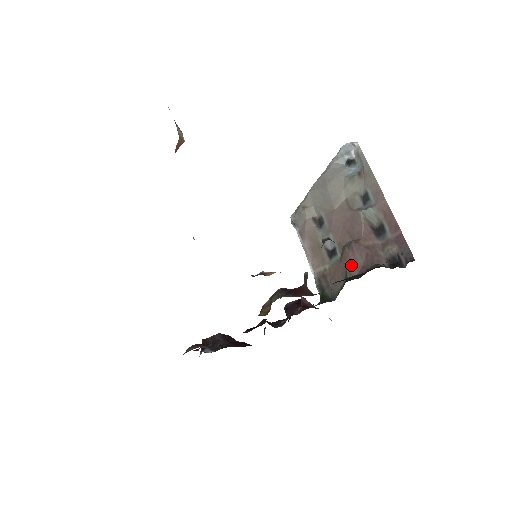
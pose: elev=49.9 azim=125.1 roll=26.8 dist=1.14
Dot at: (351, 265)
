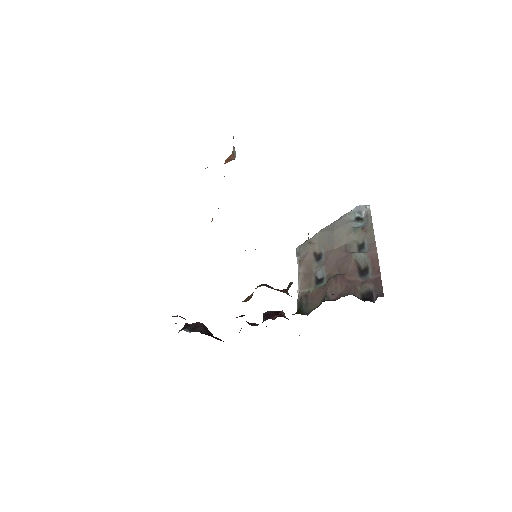
Dot at: (331, 291)
